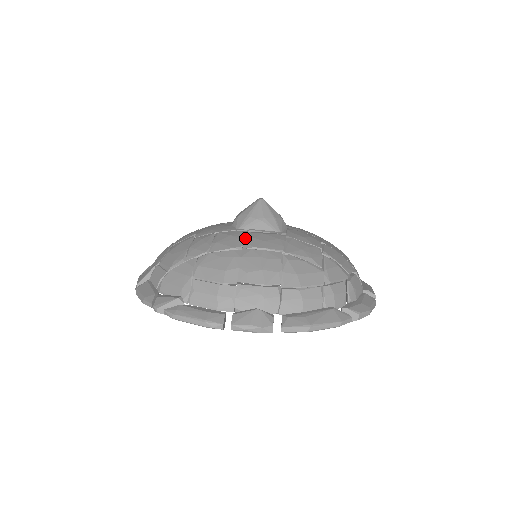
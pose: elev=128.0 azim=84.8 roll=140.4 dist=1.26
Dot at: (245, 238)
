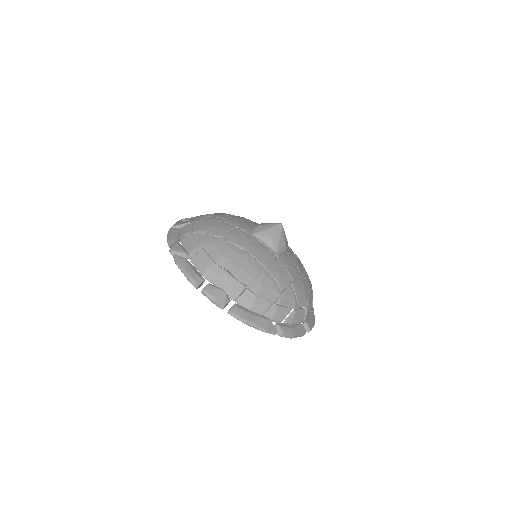
Dot at: (250, 243)
